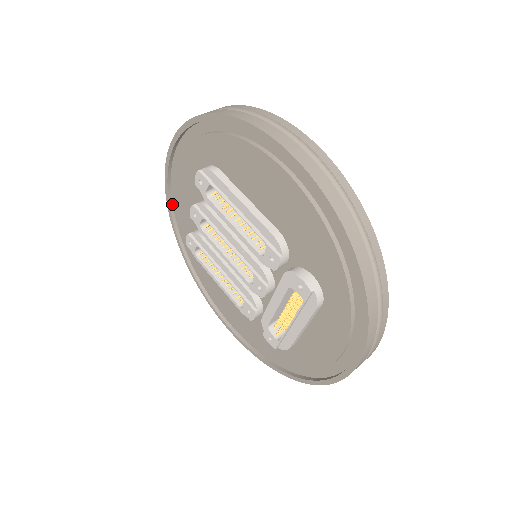
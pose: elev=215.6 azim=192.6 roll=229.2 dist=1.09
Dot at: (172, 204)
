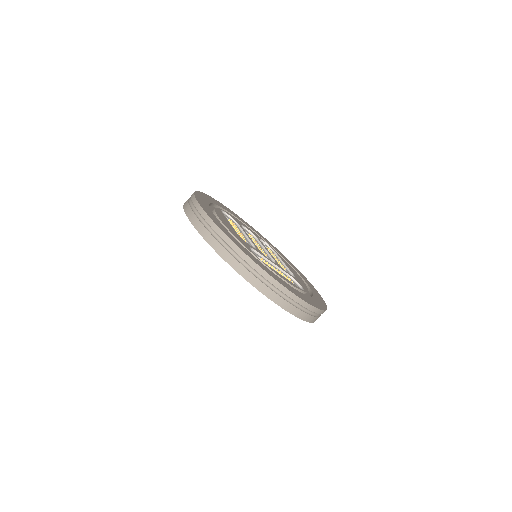
Dot at: occluded
